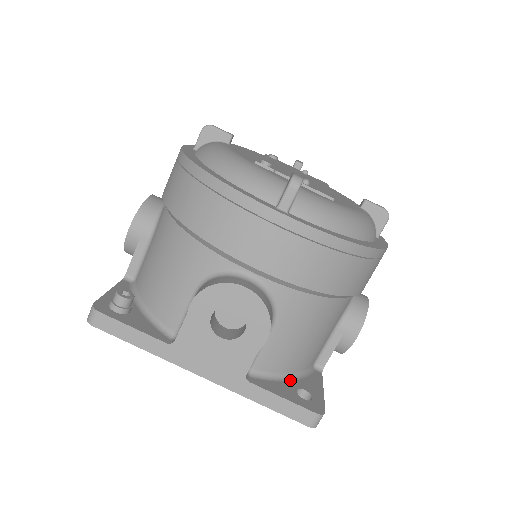
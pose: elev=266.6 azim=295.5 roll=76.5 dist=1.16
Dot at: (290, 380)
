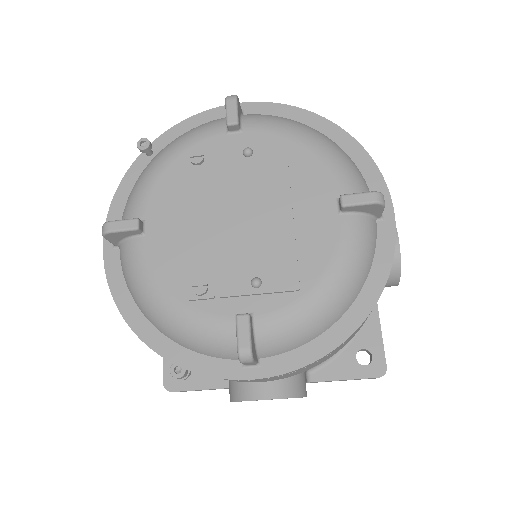
Dot at: (347, 346)
